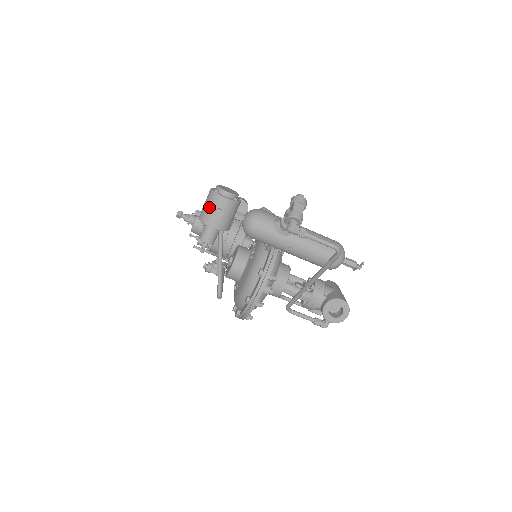
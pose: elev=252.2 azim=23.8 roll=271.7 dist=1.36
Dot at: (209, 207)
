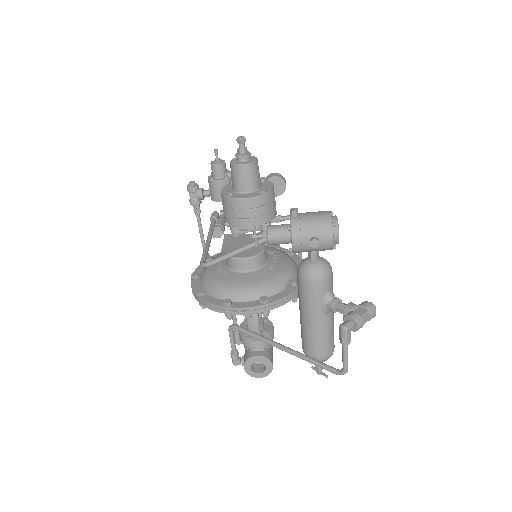
Dot at: (313, 226)
